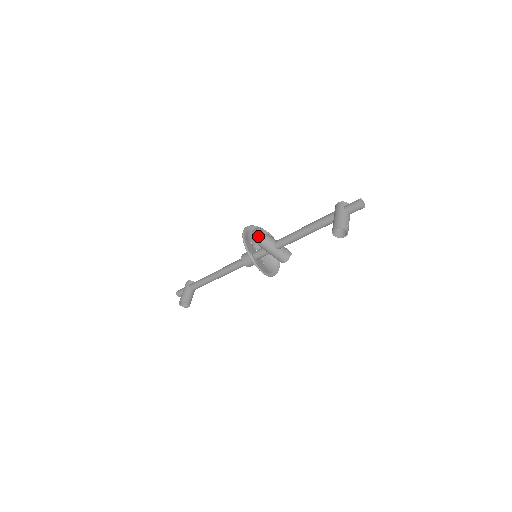
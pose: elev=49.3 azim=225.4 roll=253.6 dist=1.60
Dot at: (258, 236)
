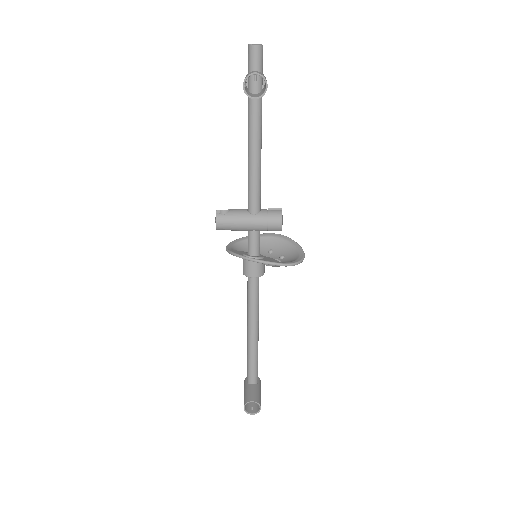
Dot at: (218, 216)
